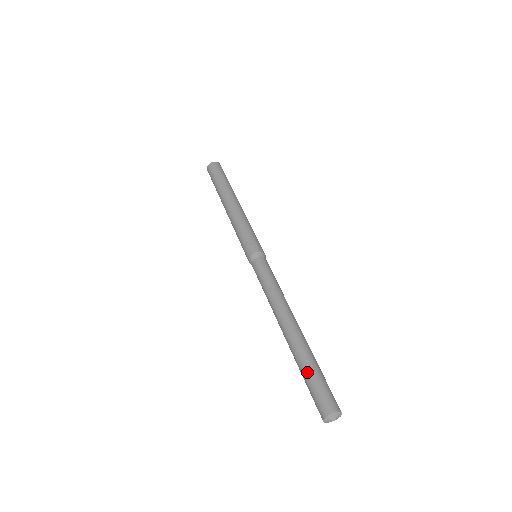
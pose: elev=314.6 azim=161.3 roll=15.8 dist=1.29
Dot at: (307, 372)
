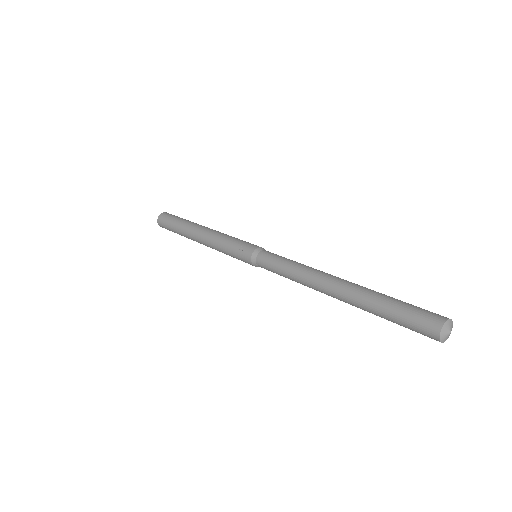
Dot at: (386, 310)
